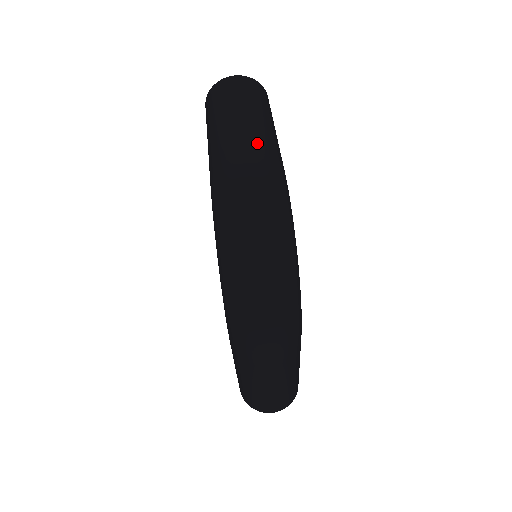
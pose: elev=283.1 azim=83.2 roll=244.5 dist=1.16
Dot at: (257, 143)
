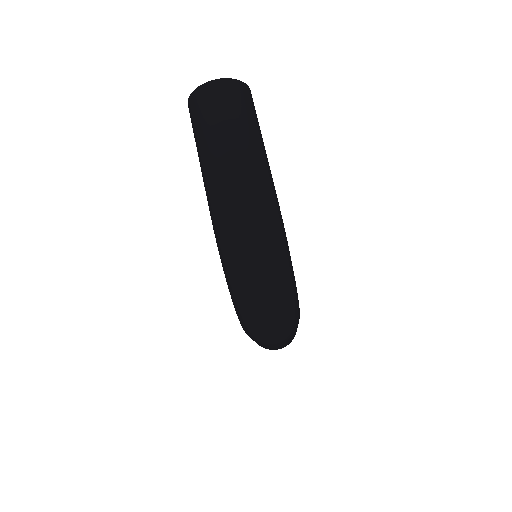
Dot at: (249, 179)
